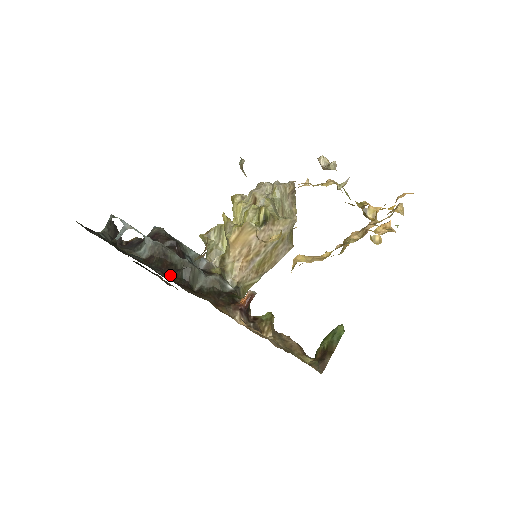
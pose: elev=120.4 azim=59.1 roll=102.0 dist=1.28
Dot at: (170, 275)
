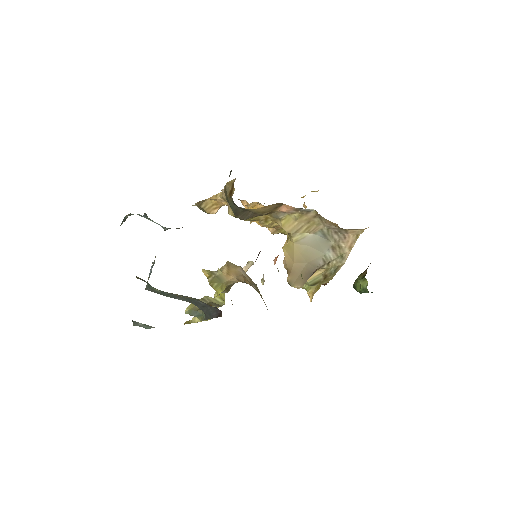
Dot at: occluded
